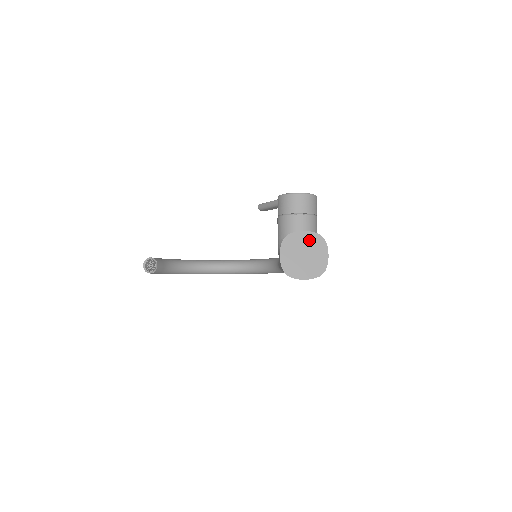
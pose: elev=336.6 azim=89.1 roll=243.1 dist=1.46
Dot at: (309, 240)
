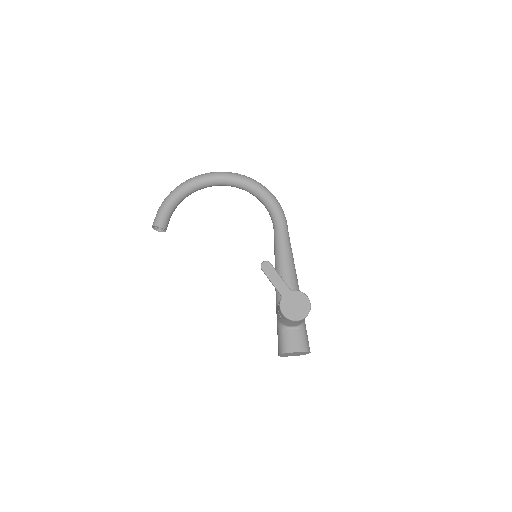
Dot at: occluded
